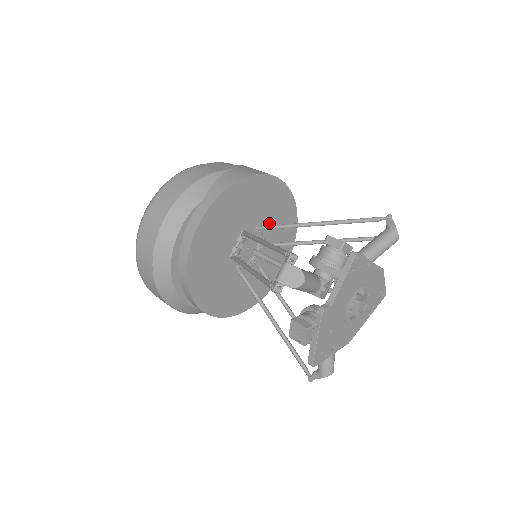
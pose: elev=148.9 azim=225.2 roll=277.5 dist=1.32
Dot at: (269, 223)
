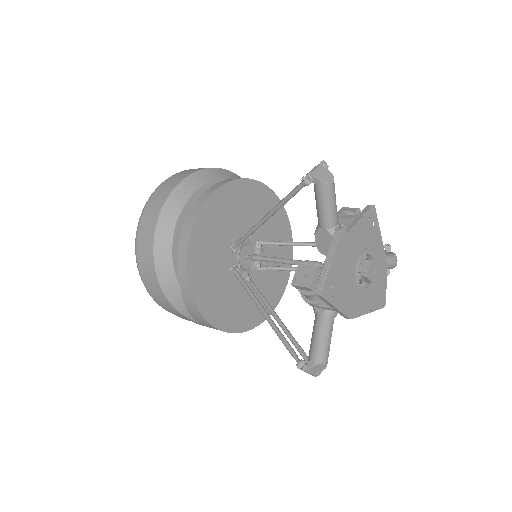
Dot at: (269, 250)
